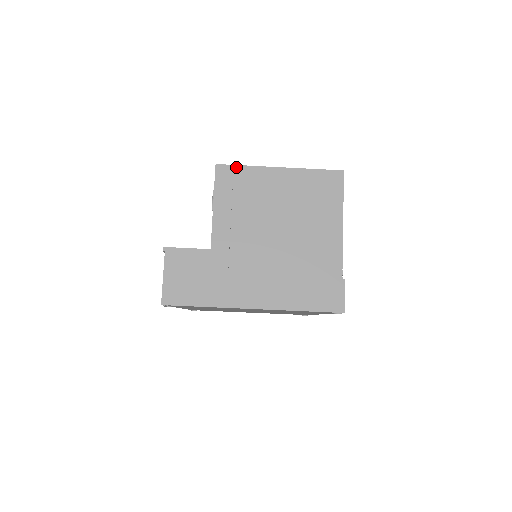
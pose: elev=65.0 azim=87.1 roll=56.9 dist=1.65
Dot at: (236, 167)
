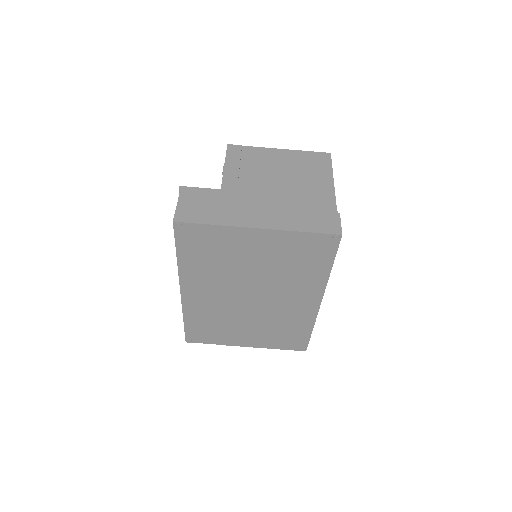
Dot at: (244, 147)
